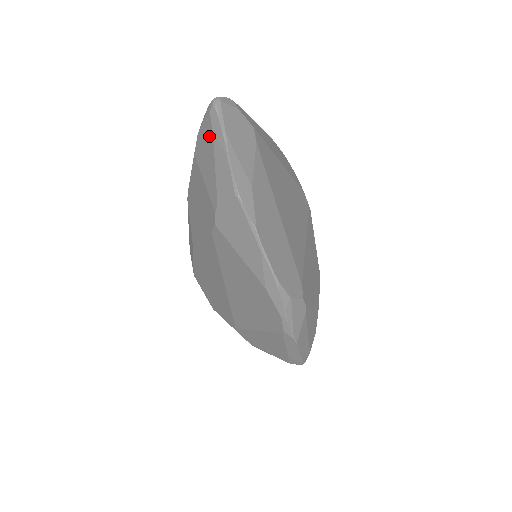
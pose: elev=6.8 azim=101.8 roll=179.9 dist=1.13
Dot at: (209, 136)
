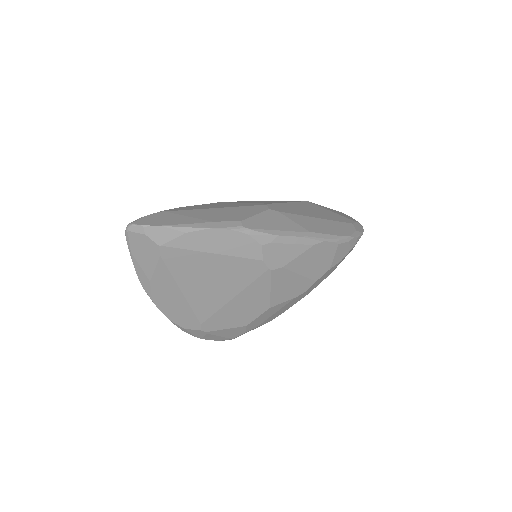
Dot at: occluded
